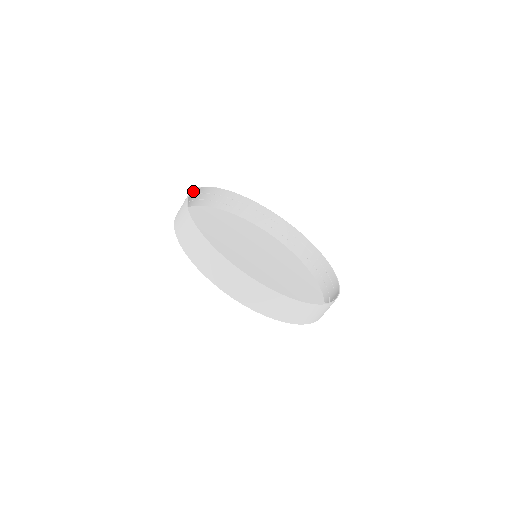
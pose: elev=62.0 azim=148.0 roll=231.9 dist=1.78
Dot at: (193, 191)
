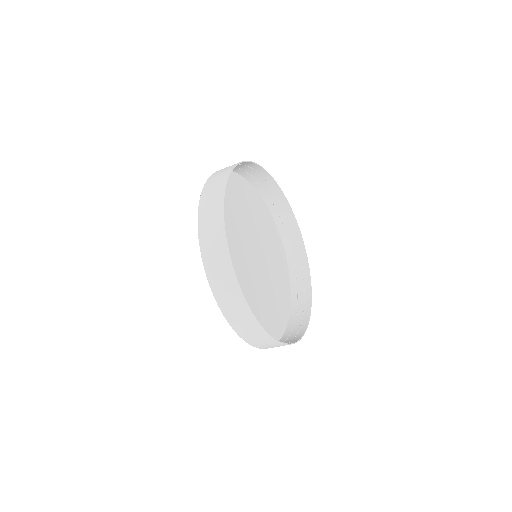
Dot at: (231, 170)
